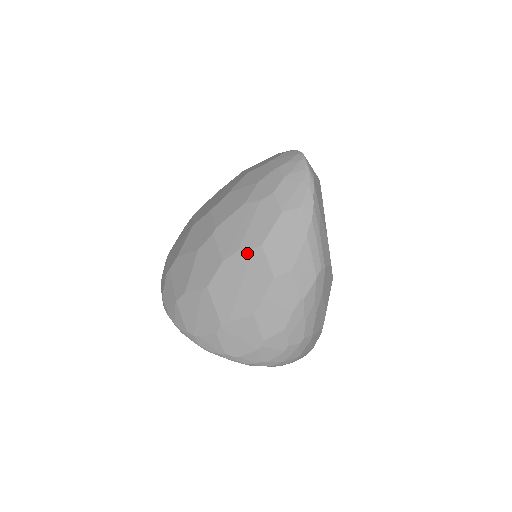
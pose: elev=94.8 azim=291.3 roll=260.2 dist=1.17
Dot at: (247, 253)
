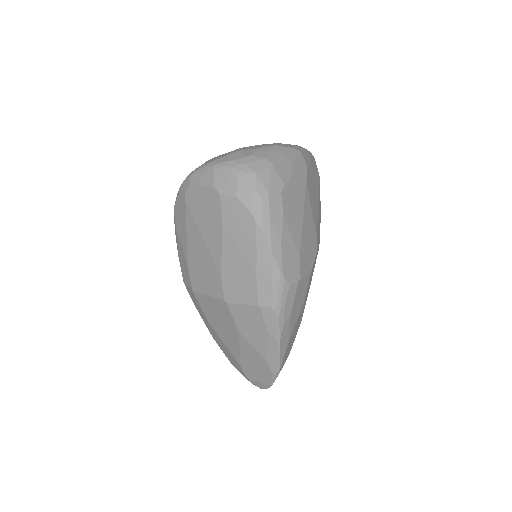
Dot at: occluded
